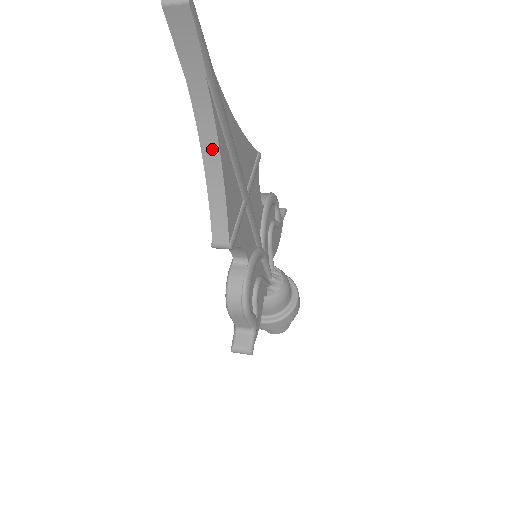
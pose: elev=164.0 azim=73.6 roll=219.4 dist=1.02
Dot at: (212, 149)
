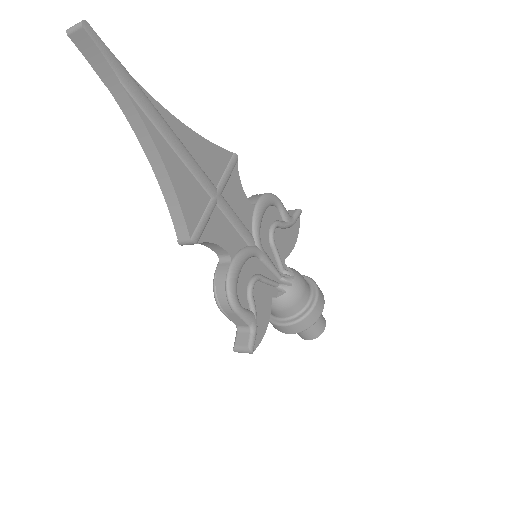
Dot at: (152, 151)
